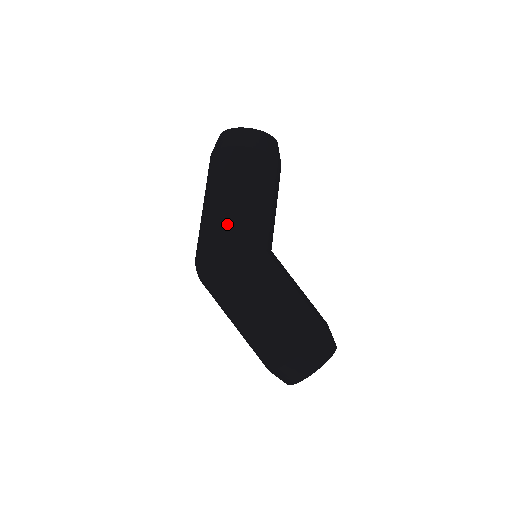
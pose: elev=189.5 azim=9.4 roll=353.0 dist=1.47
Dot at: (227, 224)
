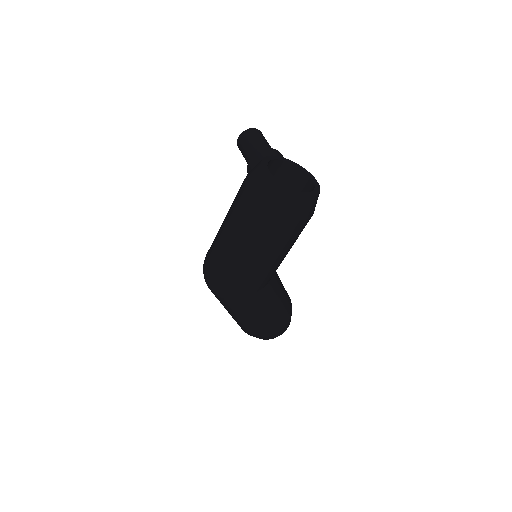
Dot at: (248, 275)
